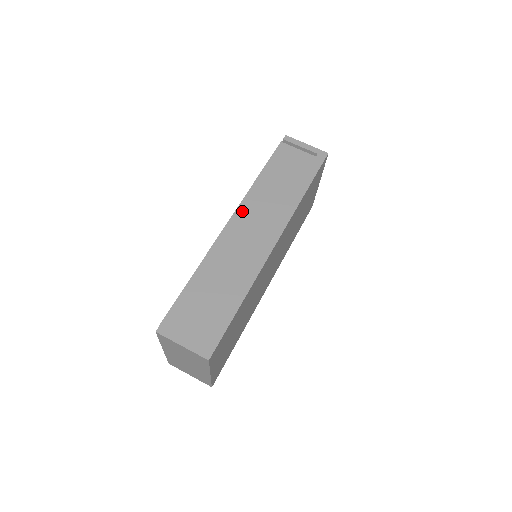
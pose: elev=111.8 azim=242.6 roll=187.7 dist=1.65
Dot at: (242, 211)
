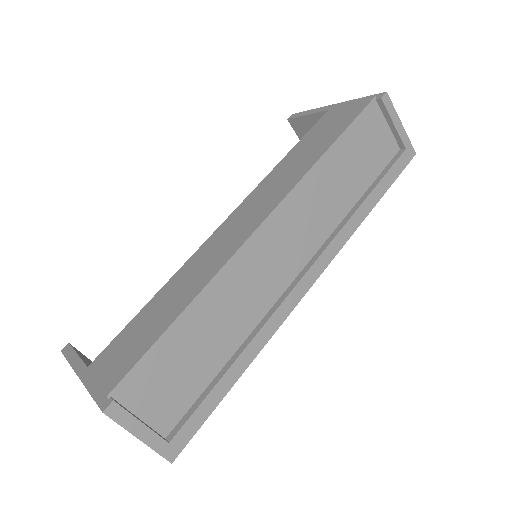
Dot at: (287, 209)
